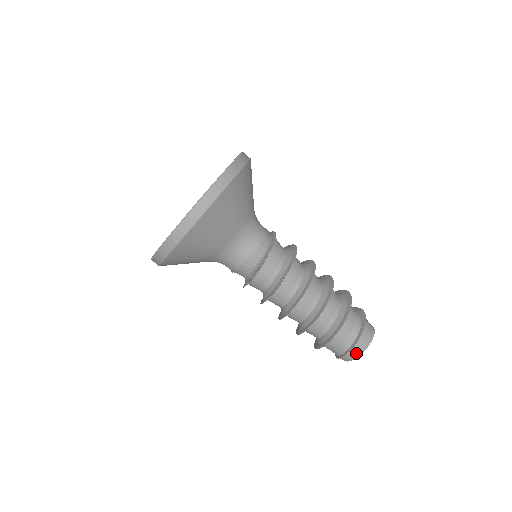
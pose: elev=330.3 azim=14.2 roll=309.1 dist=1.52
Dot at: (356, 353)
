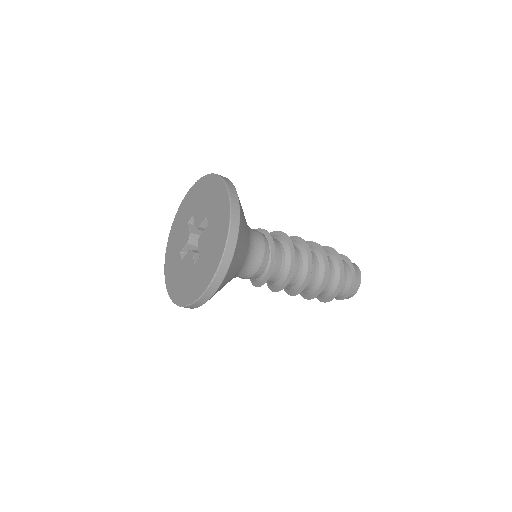
Dot at: (353, 293)
